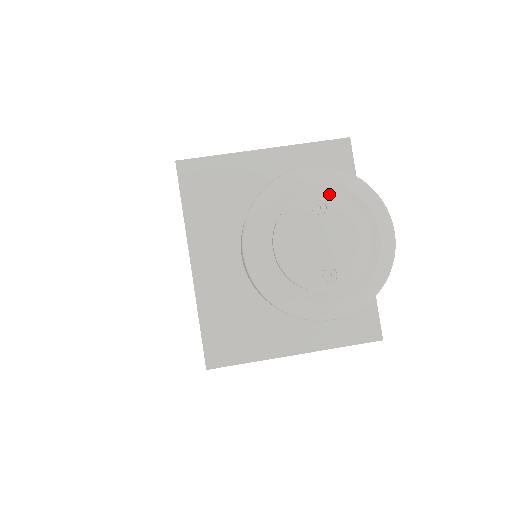
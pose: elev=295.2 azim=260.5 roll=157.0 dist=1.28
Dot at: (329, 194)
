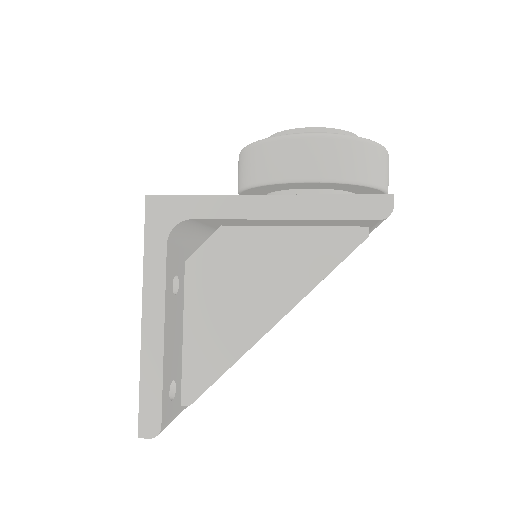
Dot at: occluded
